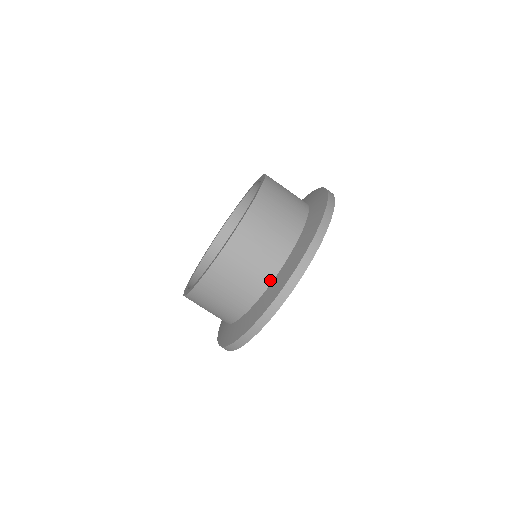
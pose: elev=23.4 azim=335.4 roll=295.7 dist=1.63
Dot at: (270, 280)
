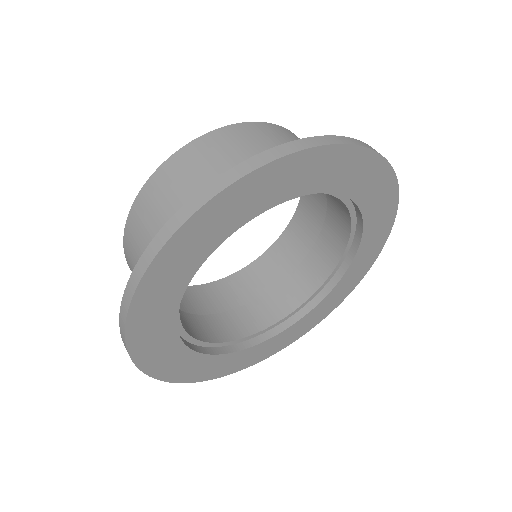
Dot at: occluded
